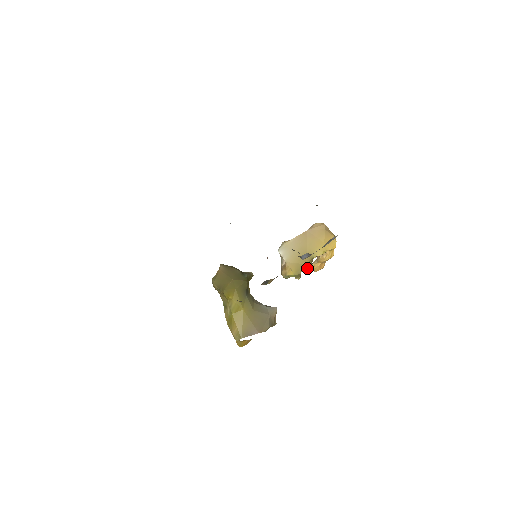
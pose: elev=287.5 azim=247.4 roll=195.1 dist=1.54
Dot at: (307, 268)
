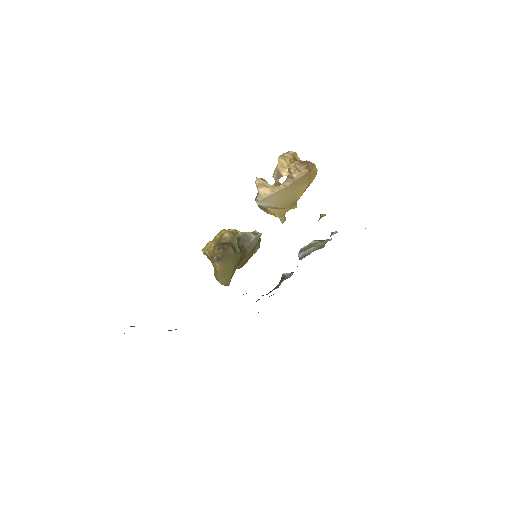
Dot at: (277, 177)
